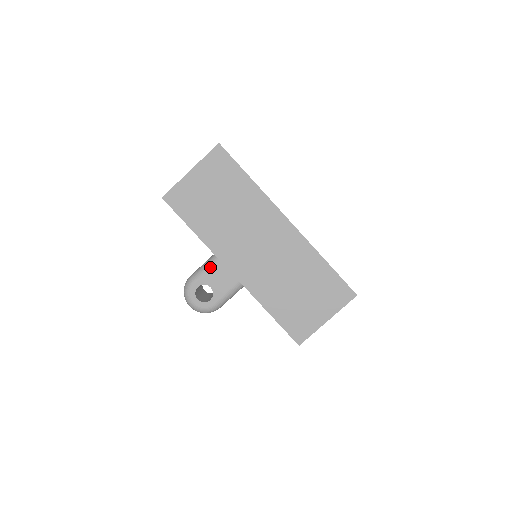
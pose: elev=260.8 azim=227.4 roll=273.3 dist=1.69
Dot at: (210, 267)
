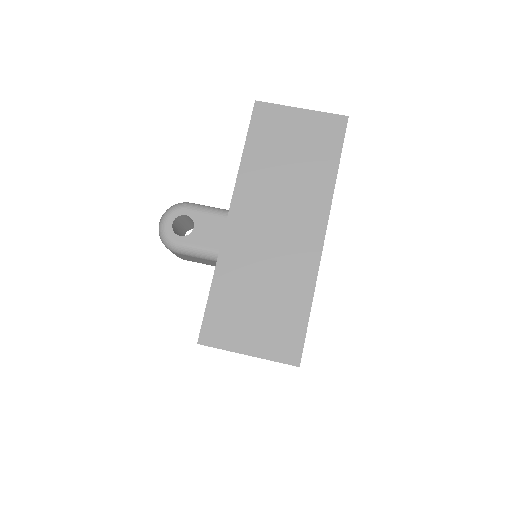
Dot at: (214, 213)
